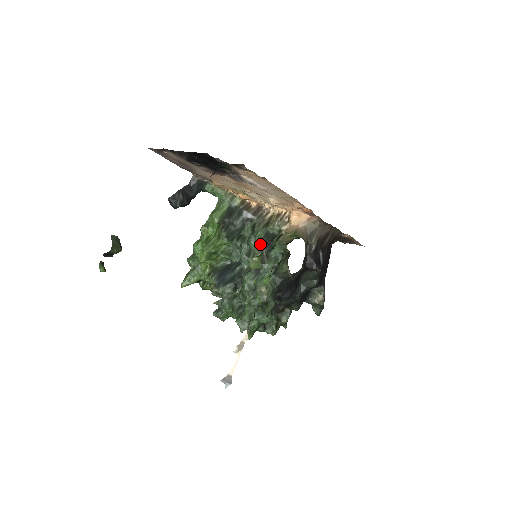
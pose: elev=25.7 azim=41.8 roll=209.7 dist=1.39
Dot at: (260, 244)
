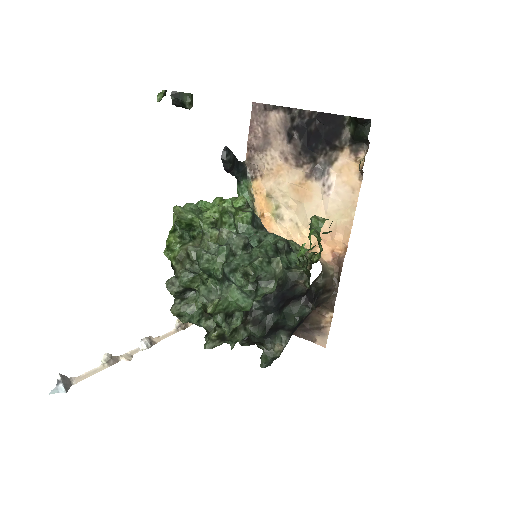
Dot at: occluded
